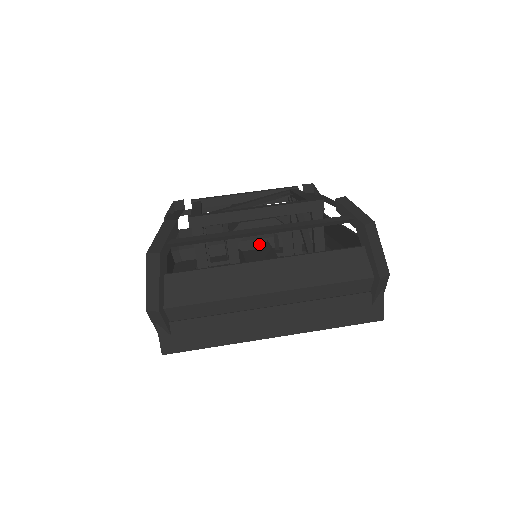
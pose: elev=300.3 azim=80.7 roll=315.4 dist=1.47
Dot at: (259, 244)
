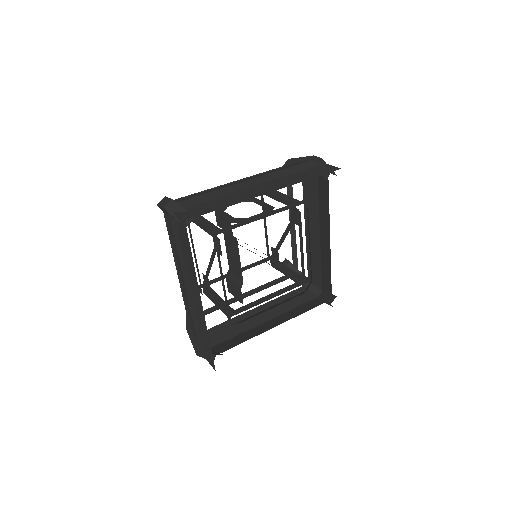
Dot at: (277, 319)
